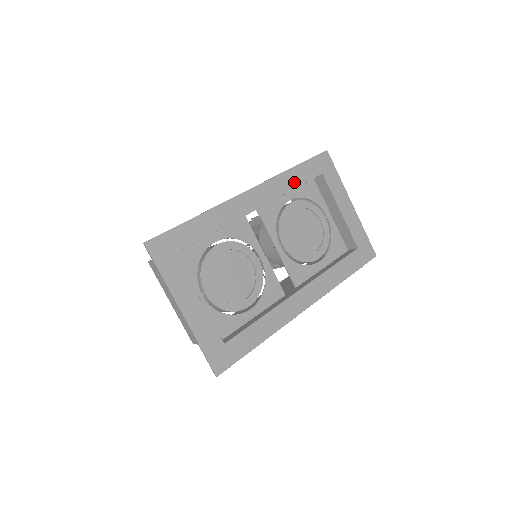
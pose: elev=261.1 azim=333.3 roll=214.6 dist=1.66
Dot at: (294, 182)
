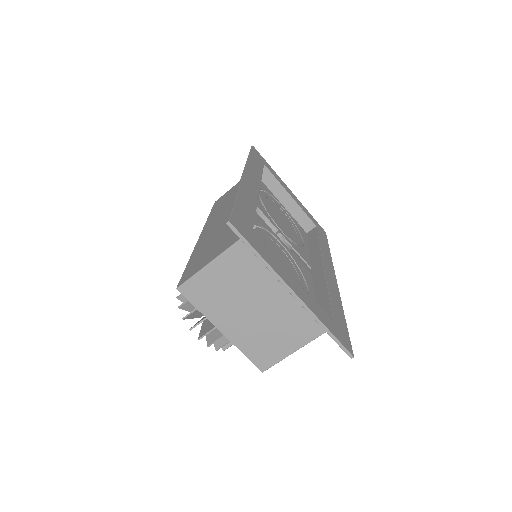
Dot at: (258, 169)
